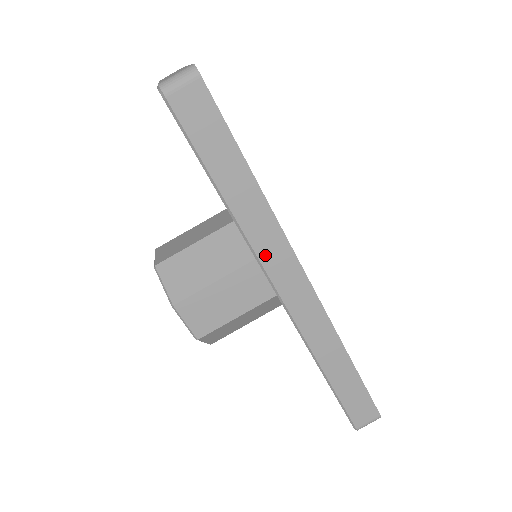
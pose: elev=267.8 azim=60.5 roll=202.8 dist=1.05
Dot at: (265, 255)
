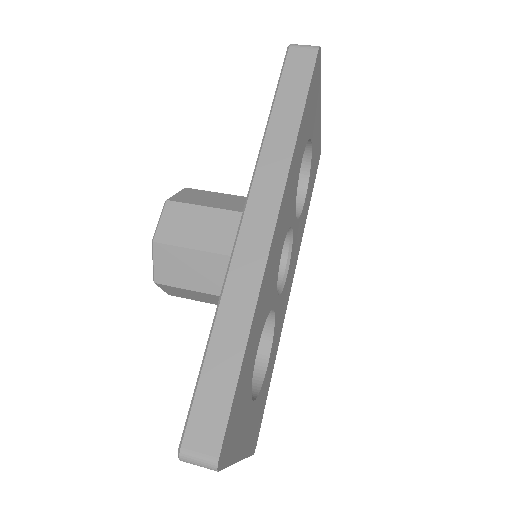
Dot at: (262, 176)
